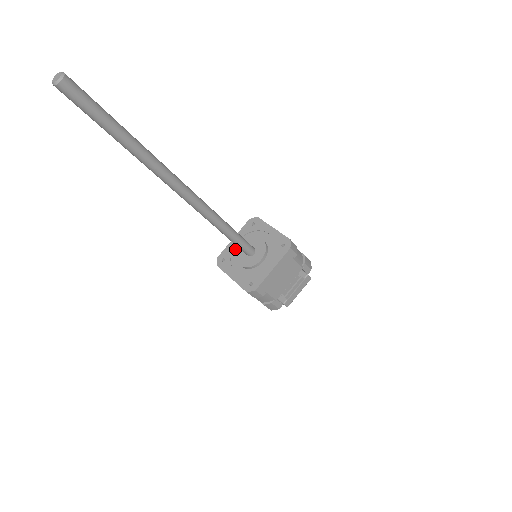
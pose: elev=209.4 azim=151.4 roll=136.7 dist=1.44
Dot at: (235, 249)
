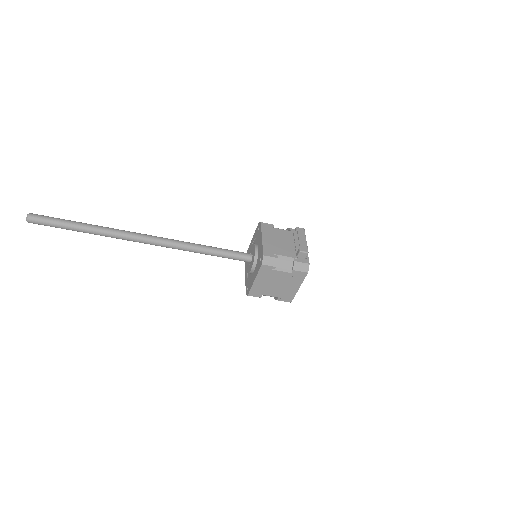
Dot at: (248, 276)
